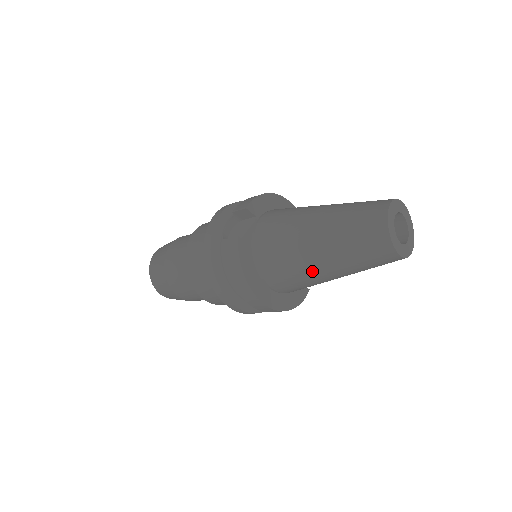
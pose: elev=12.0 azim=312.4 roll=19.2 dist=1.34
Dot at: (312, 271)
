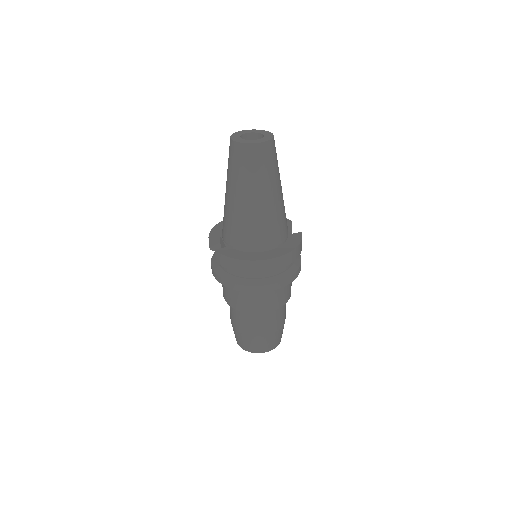
Dot at: (256, 211)
